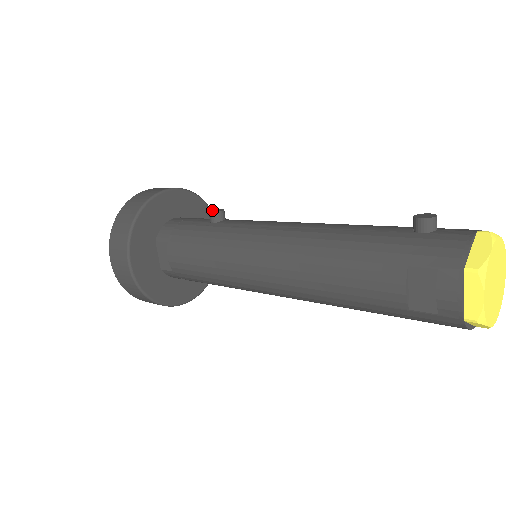
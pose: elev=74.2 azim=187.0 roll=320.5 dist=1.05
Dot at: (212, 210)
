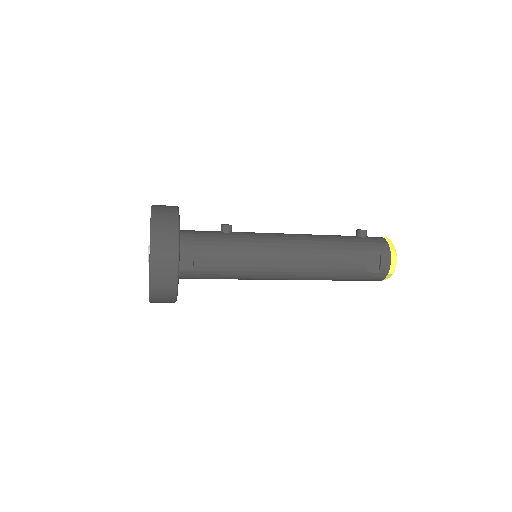
Dot at: (222, 224)
